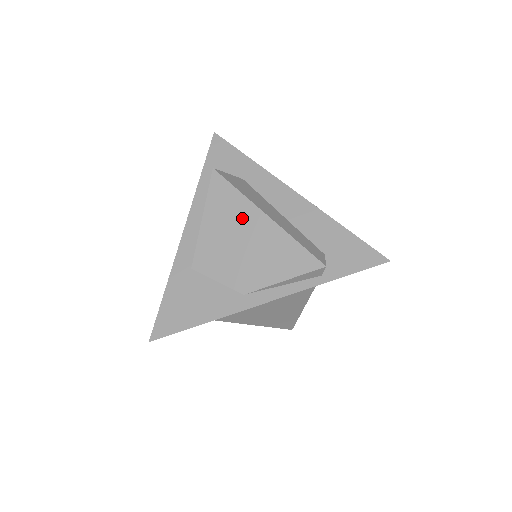
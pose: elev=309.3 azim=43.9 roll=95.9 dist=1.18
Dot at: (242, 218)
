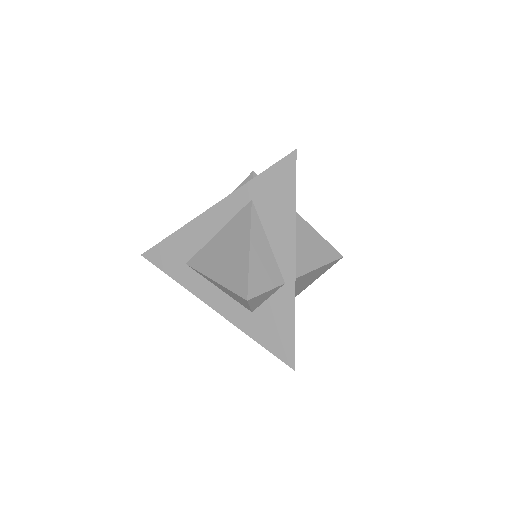
Dot at: occluded
